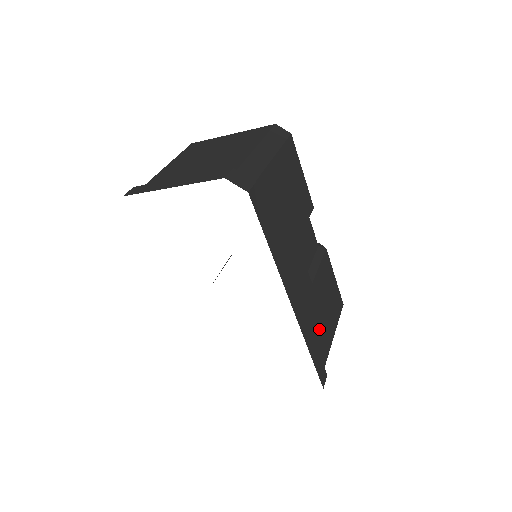
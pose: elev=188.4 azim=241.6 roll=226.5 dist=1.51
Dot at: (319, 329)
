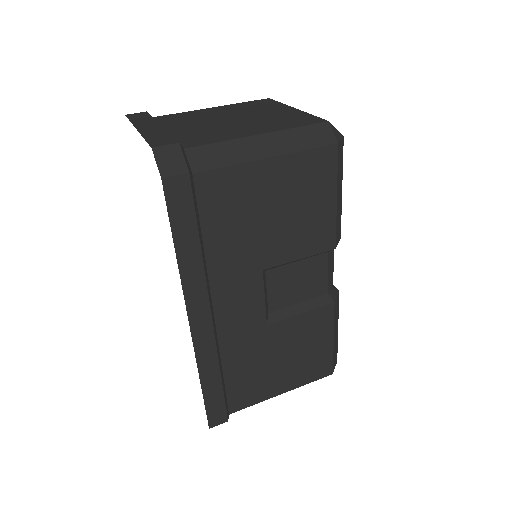
Dot at: (250, 374)
